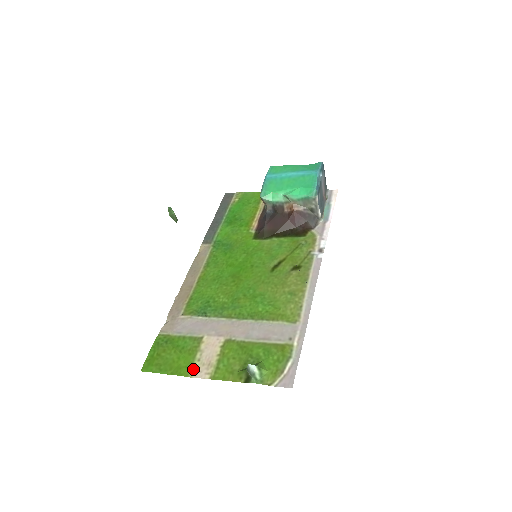
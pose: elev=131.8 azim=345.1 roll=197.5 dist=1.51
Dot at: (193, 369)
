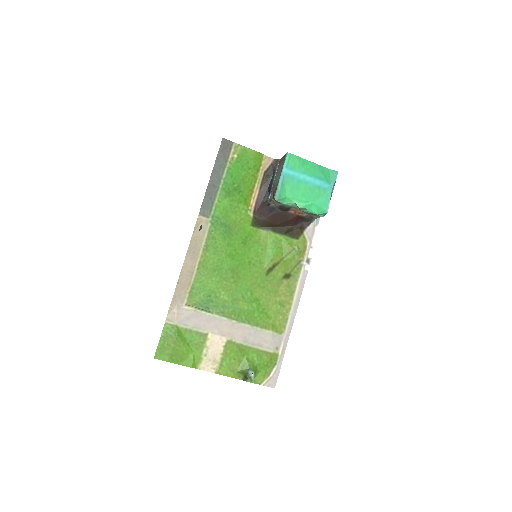
Dot at: (201, 363)
